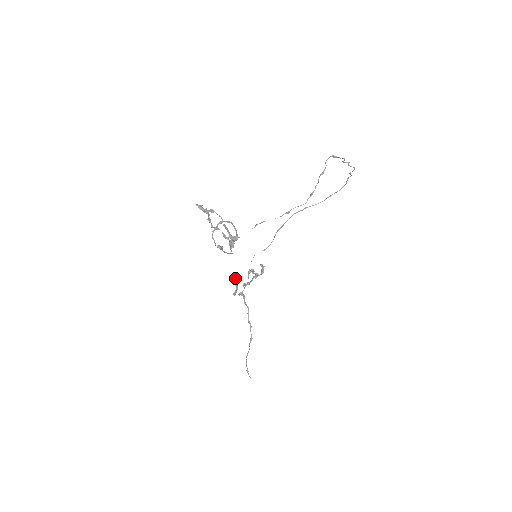
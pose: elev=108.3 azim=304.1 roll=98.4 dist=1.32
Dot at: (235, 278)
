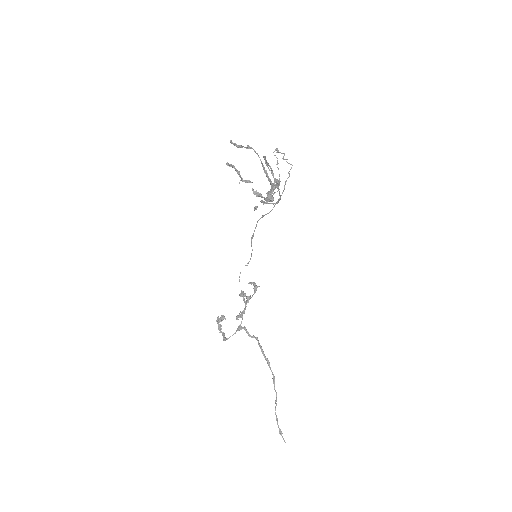
Dot at: (218, 320)
